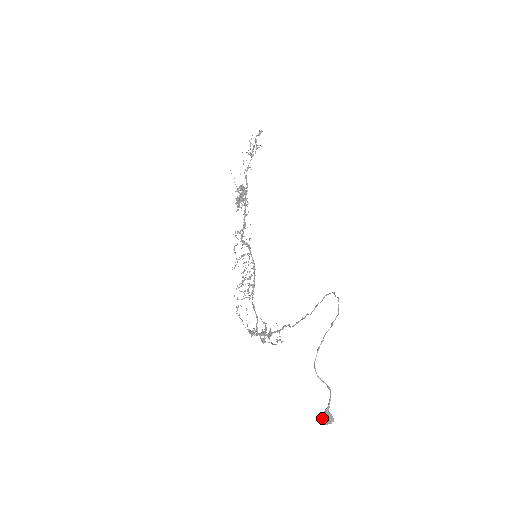
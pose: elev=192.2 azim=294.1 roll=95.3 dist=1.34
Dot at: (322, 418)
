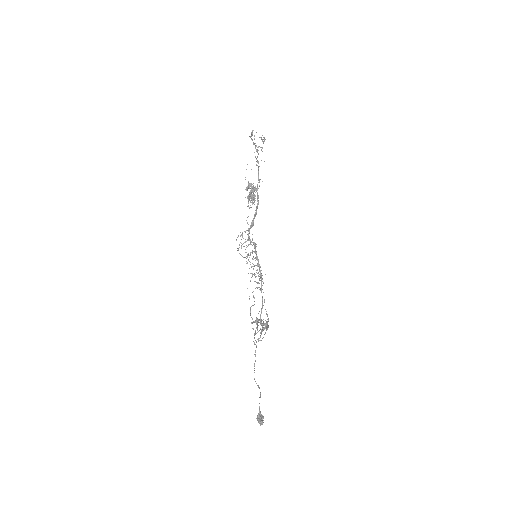
Dot at: occluded
